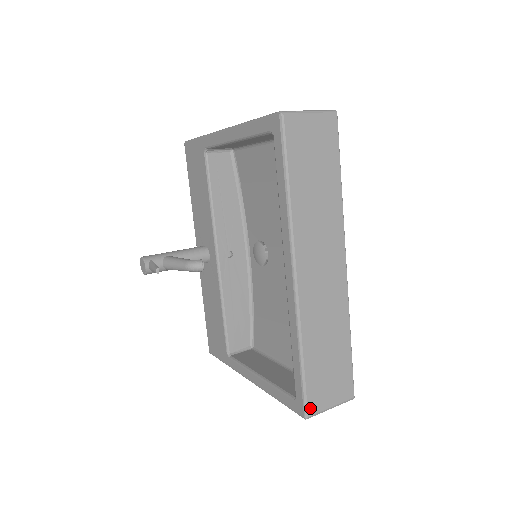
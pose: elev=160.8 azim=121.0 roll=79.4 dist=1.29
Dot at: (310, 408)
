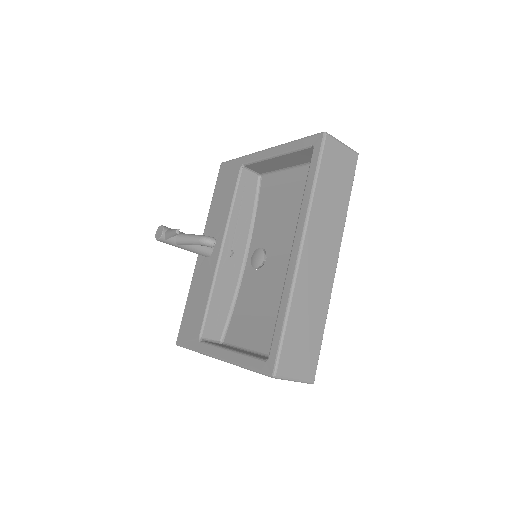
Dot at: (280, 368)
